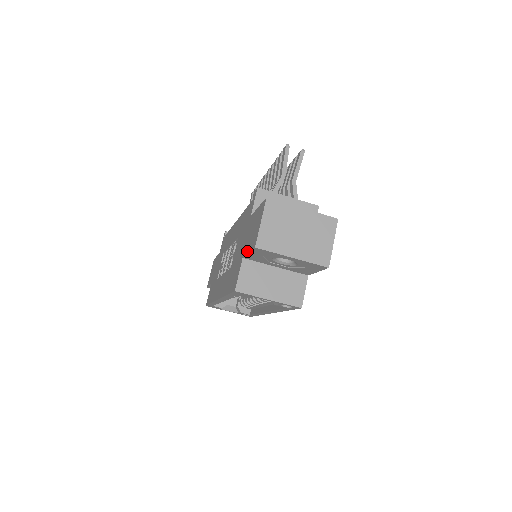
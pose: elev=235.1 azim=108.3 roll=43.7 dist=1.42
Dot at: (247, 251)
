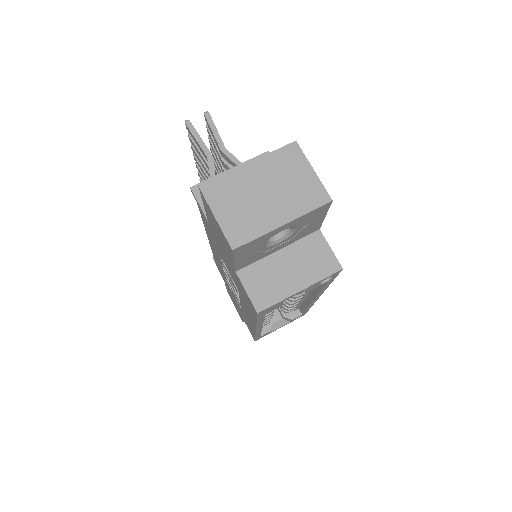
Dot at: (232, 261)
